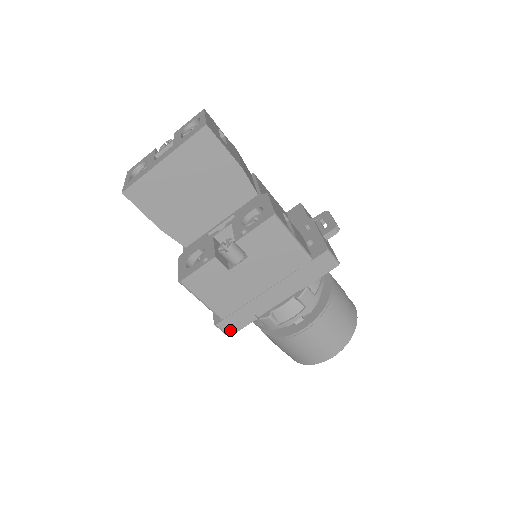
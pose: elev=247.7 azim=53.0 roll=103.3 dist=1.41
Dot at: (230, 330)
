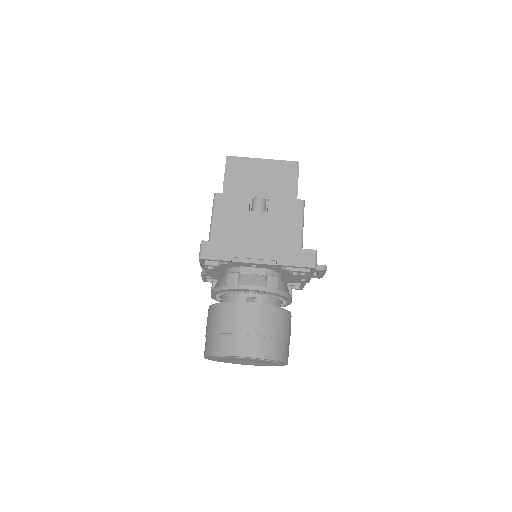
Dot at: (206, 253)
